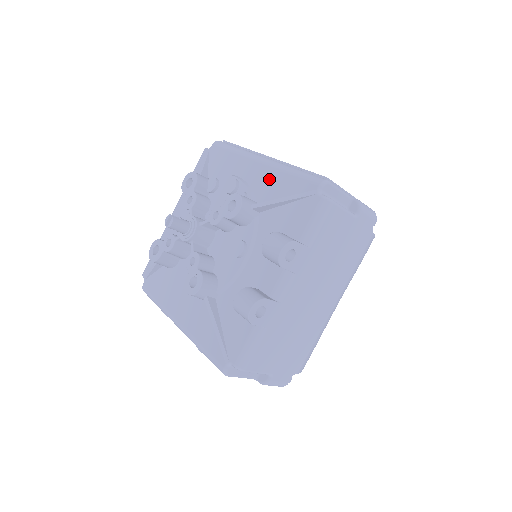
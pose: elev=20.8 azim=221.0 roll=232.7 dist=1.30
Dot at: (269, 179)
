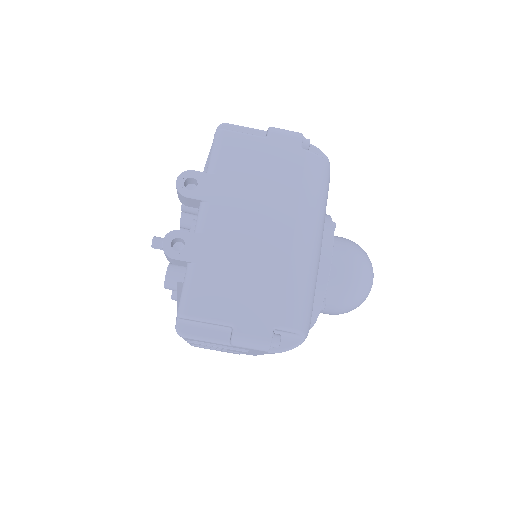
Dot at: occluded
